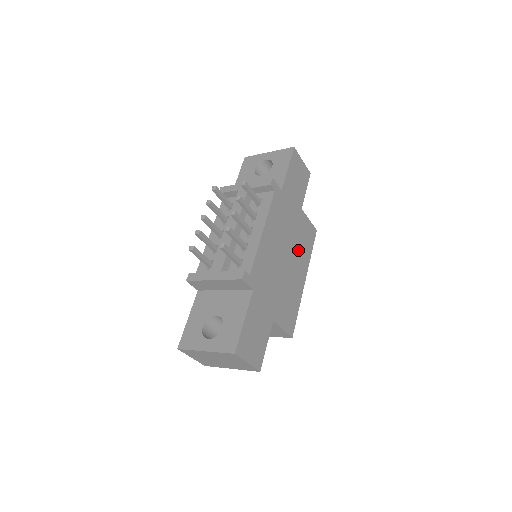
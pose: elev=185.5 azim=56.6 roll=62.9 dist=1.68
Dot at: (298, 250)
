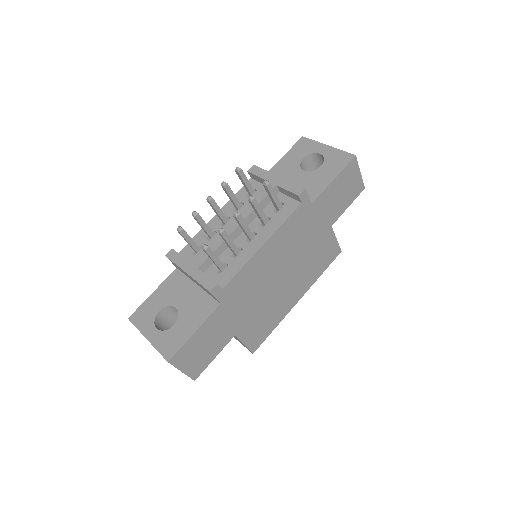
Dot at: (304, 269)
